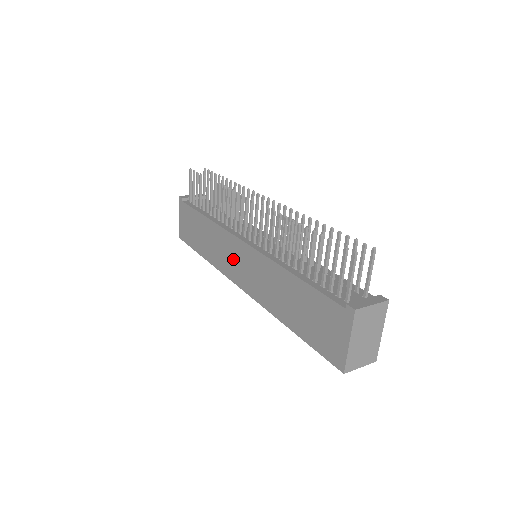
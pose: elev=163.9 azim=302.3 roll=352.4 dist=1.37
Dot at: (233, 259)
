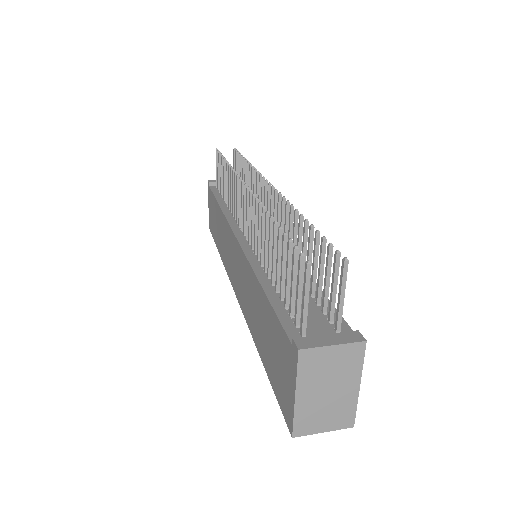
Dot at: (231, 257)
